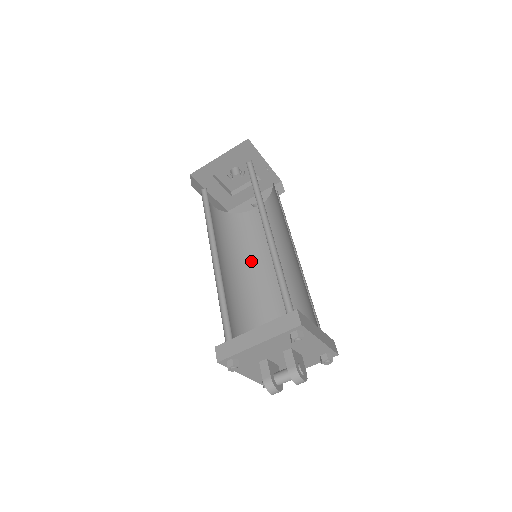
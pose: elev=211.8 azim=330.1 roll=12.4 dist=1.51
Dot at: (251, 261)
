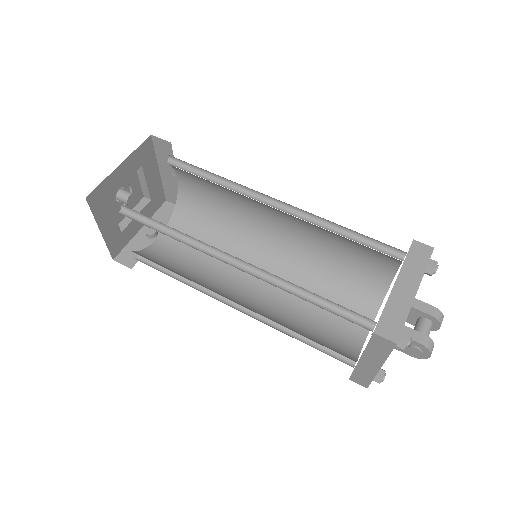
Dot at: (218, 285)
